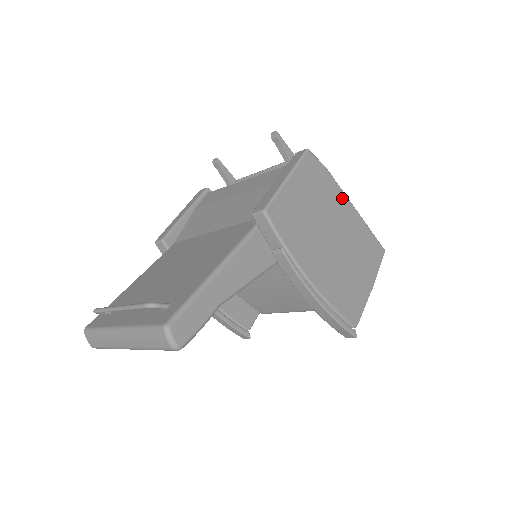
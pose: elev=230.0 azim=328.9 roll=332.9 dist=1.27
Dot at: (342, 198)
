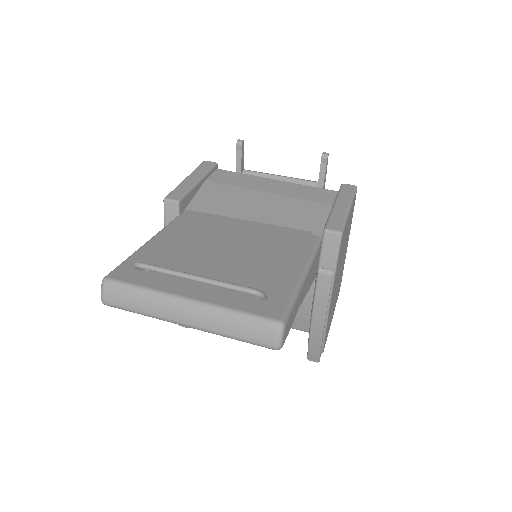
Dot at: occluded
